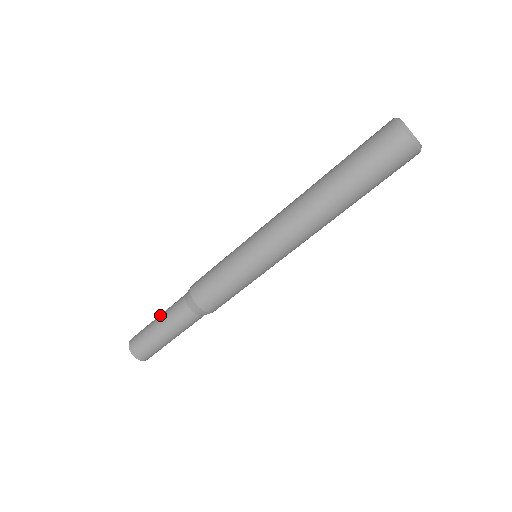
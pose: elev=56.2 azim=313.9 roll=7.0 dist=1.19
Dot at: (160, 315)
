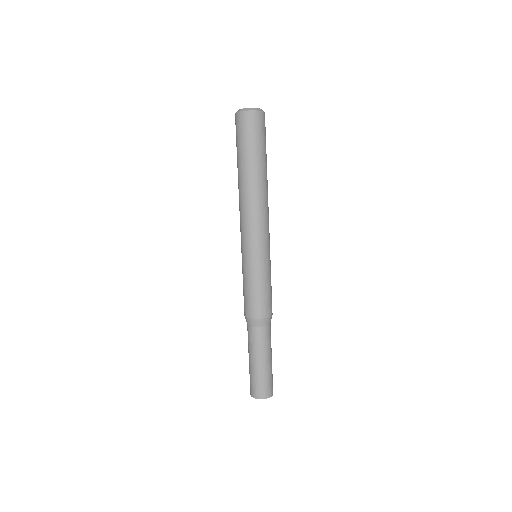
Dot at: occluded
